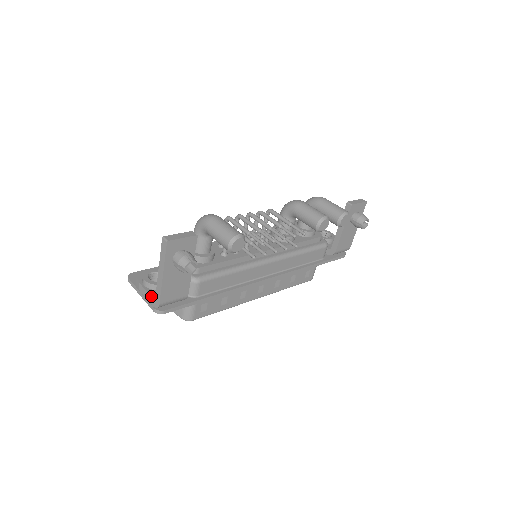
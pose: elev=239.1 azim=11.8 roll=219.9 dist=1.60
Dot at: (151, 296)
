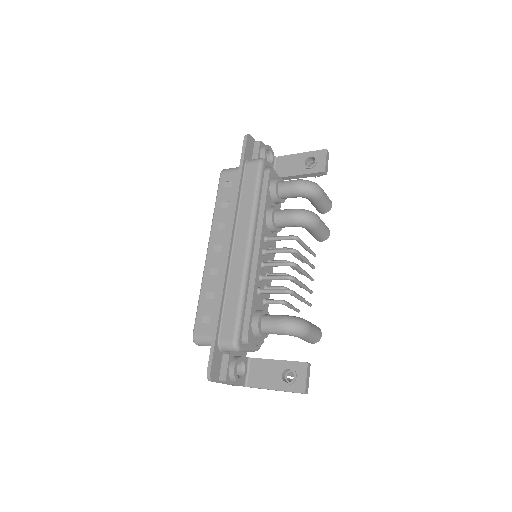
Dot at: occluded
